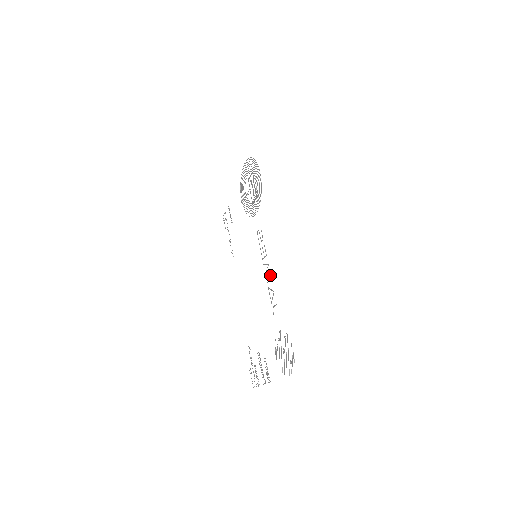
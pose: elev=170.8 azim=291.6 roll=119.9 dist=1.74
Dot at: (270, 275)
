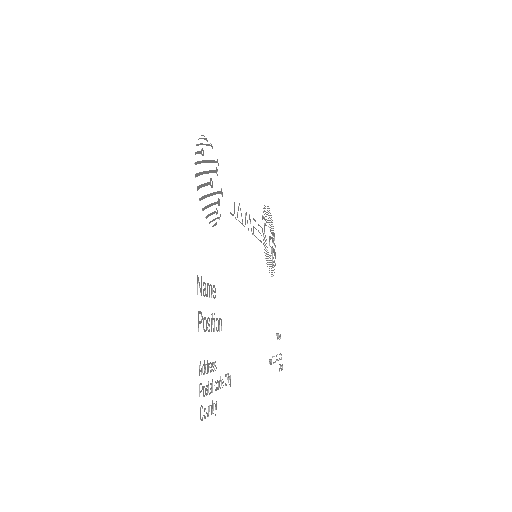
Dot at: occluded
